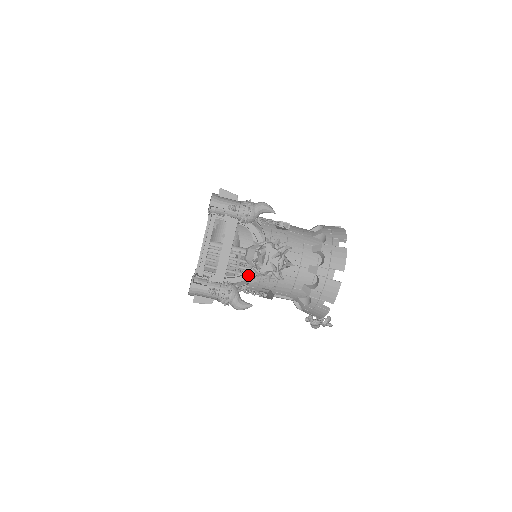
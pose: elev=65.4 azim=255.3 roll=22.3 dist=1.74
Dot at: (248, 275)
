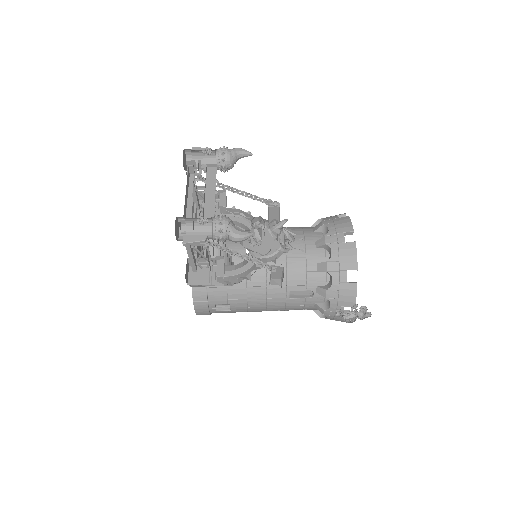
Dot at: (250, 264)
